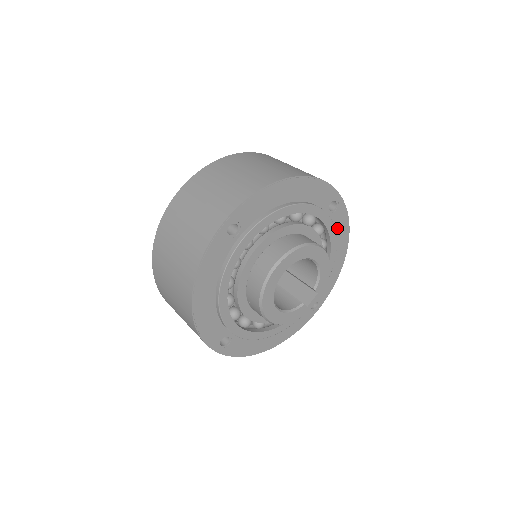
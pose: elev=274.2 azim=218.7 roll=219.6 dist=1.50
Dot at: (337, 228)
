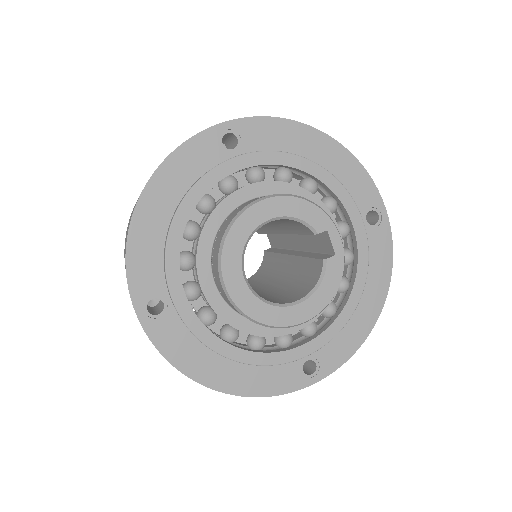
Dot at: (273, 143)
